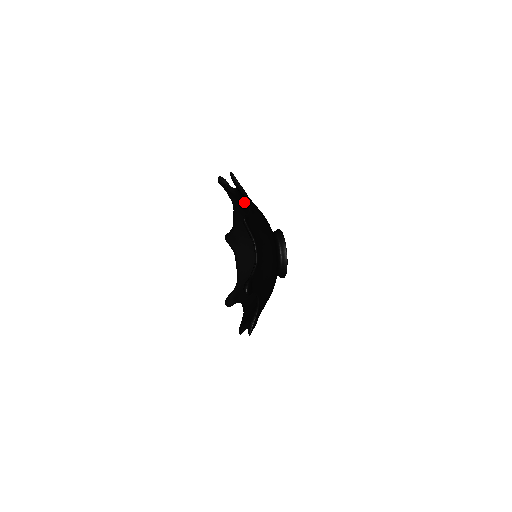
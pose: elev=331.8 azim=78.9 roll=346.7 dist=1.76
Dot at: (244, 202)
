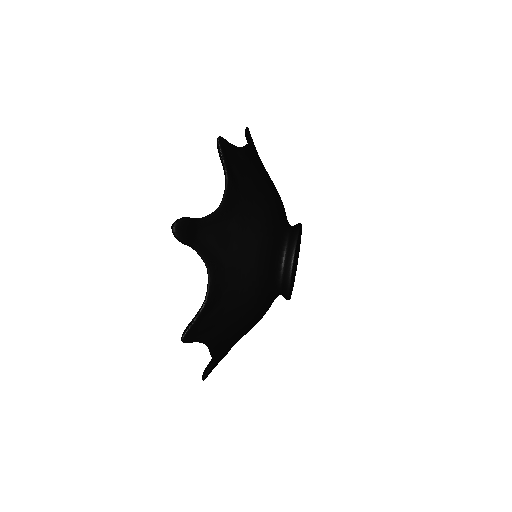
Dot at: occluded
